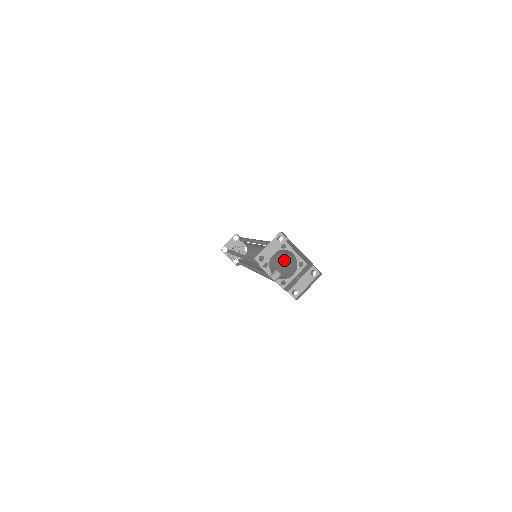
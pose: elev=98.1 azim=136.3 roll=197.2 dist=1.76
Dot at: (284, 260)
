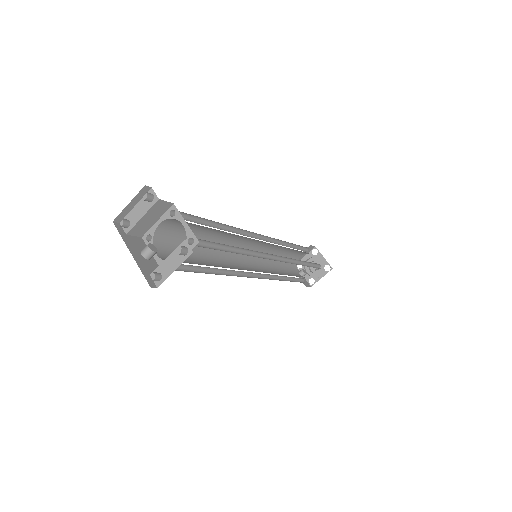
Dot at: (223, 247)
